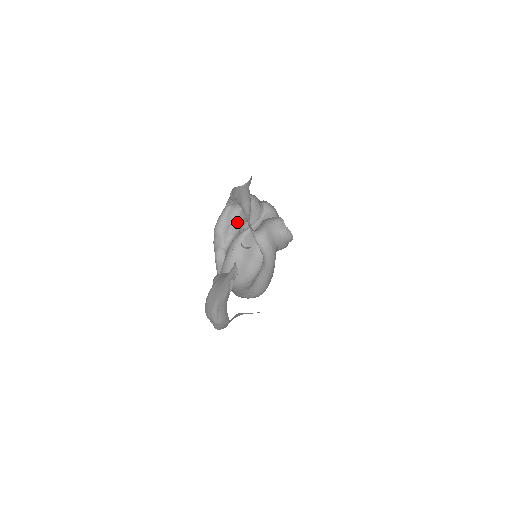
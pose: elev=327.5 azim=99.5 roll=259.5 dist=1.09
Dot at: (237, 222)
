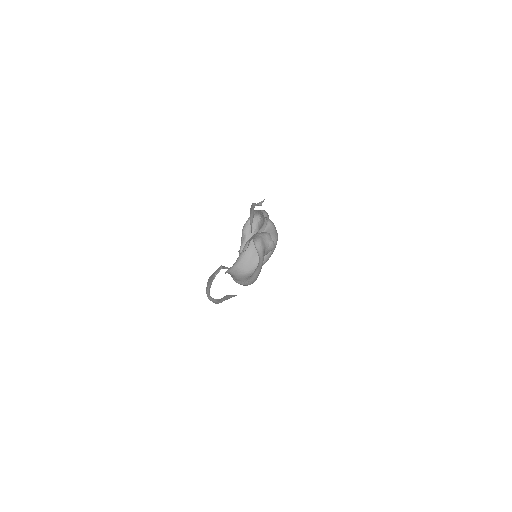
Dot at: (258, 227)
